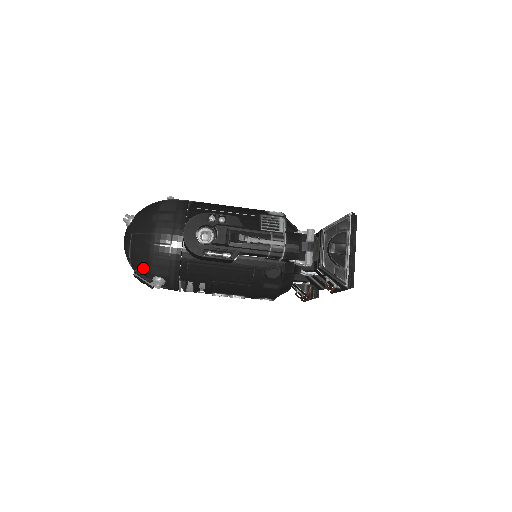
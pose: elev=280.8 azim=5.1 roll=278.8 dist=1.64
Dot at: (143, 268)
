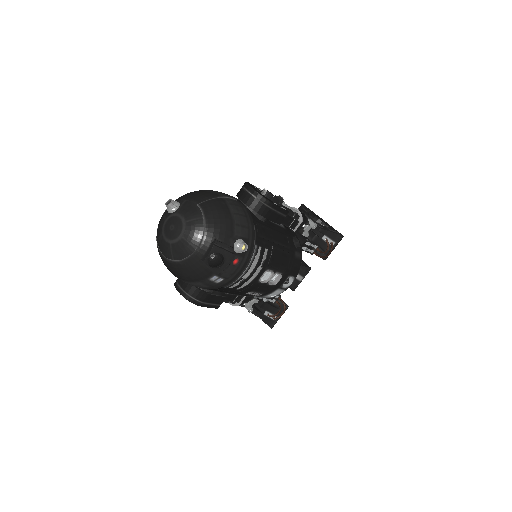
Dot at: (226, 231)
